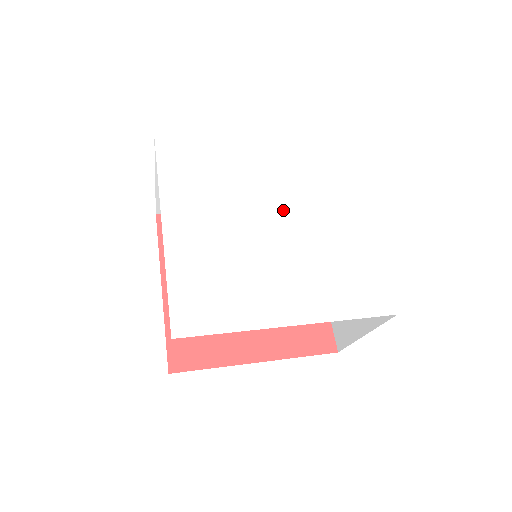
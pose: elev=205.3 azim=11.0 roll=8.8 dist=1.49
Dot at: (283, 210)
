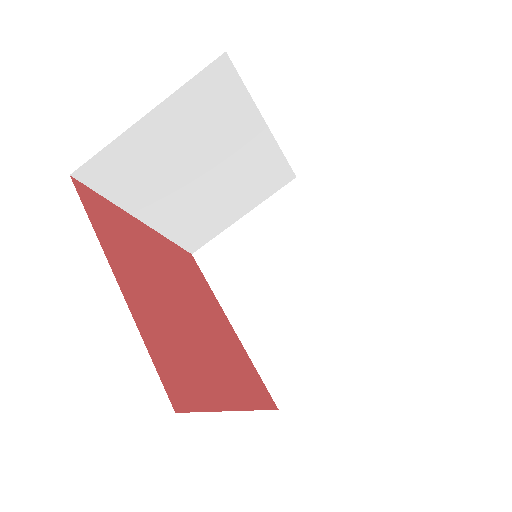
Dot at: occluded
